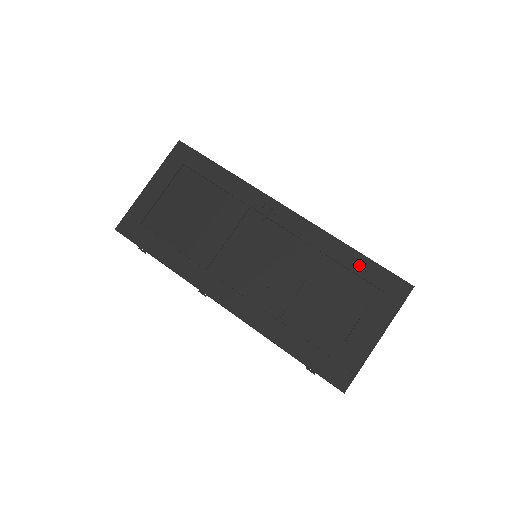
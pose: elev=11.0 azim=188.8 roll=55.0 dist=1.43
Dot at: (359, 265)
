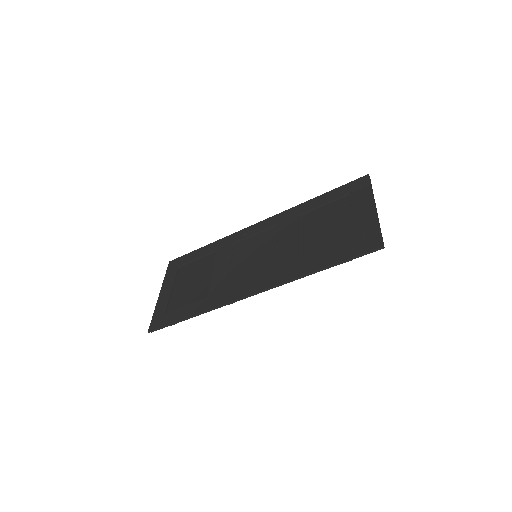
Dot at: (325, 199)
